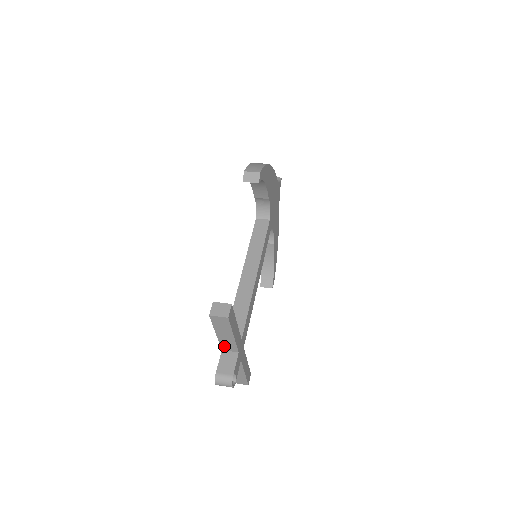
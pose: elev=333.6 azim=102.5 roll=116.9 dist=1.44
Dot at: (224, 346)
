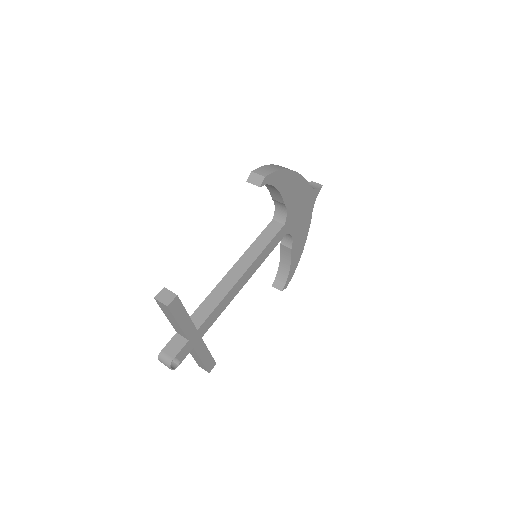
Dot at: (177, 330)
